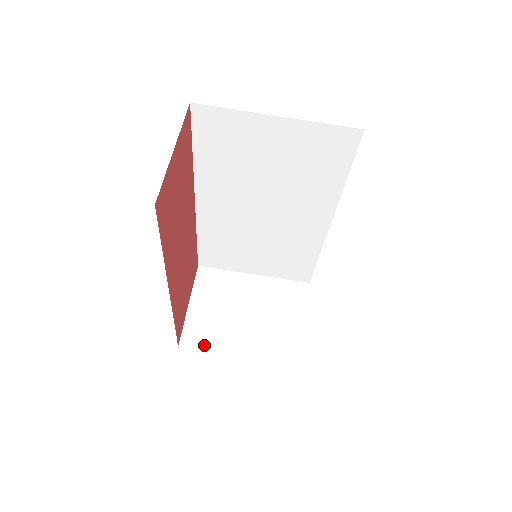
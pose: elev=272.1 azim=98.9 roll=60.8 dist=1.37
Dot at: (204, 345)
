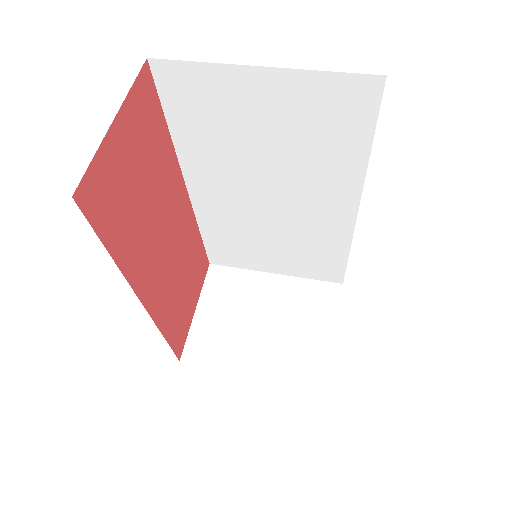
Dot at: (210, 360)
